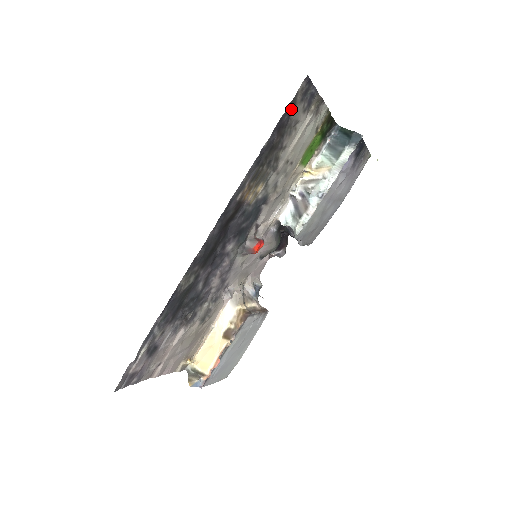
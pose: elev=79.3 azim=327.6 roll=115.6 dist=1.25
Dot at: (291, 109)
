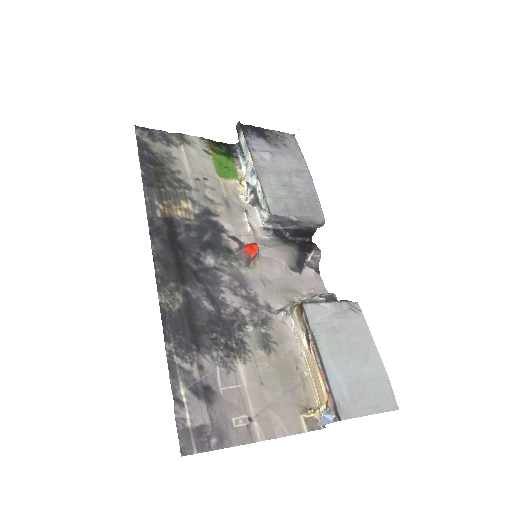
Dot at: (146, 147)
